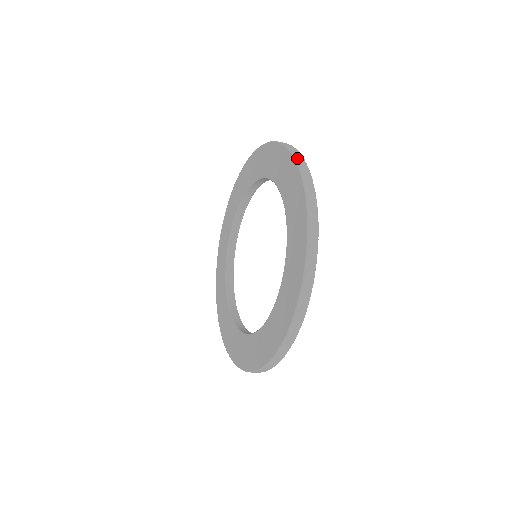
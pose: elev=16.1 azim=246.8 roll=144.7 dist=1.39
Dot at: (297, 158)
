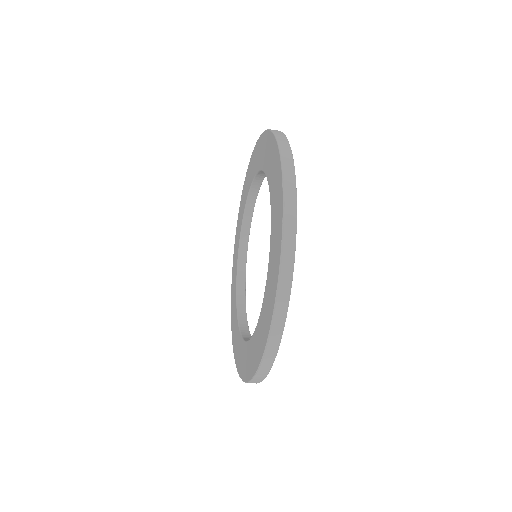
Dot at: (285, 245)
